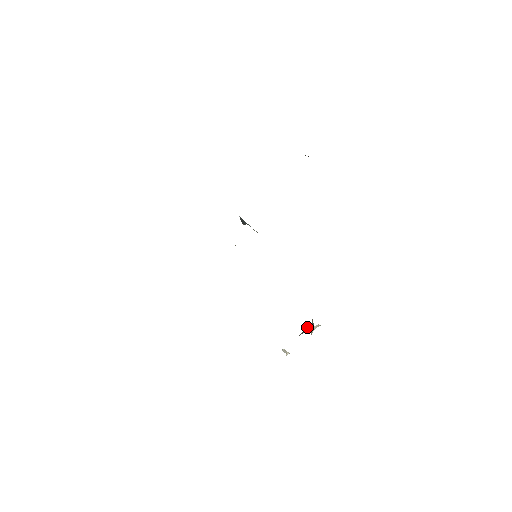
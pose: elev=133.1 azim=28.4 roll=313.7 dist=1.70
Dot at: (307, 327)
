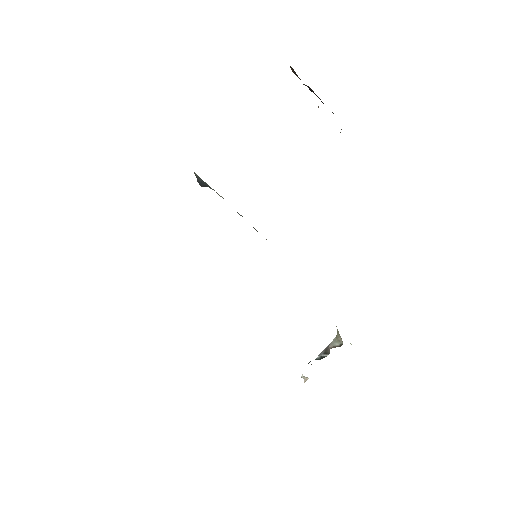
Dot at: (331, 345)
